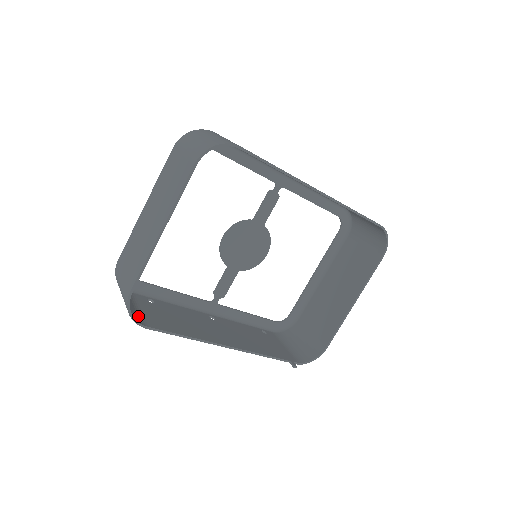
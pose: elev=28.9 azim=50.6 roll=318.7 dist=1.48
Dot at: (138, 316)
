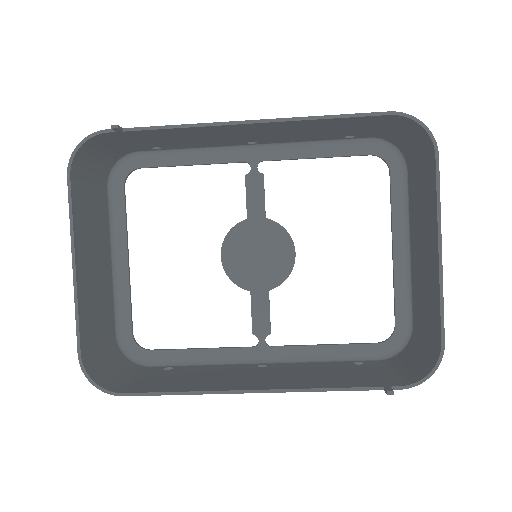
Dot at: (119, 385)
